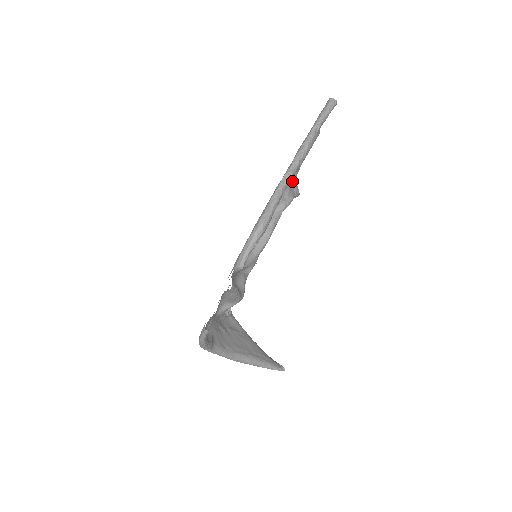
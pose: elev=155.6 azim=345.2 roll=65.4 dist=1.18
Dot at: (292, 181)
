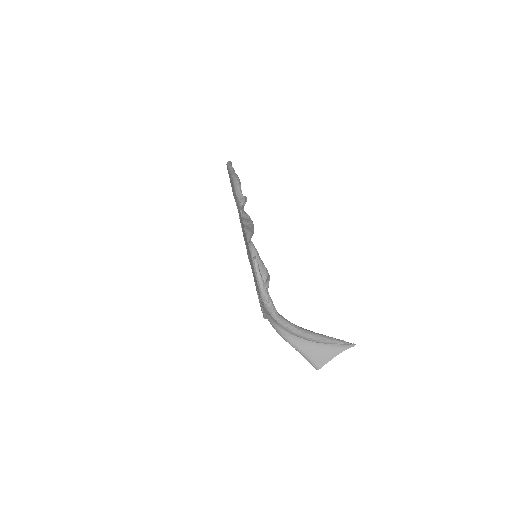
Dot at: occluded
